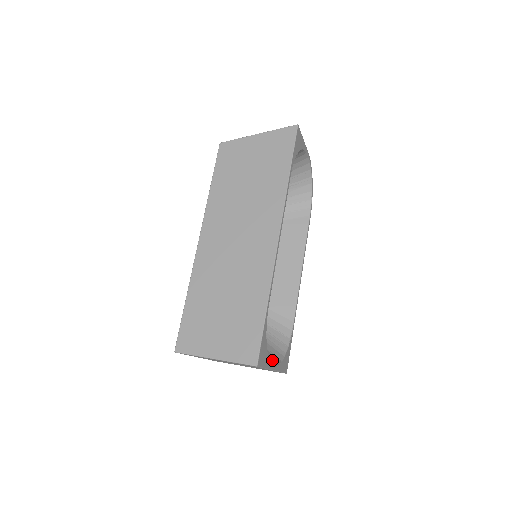
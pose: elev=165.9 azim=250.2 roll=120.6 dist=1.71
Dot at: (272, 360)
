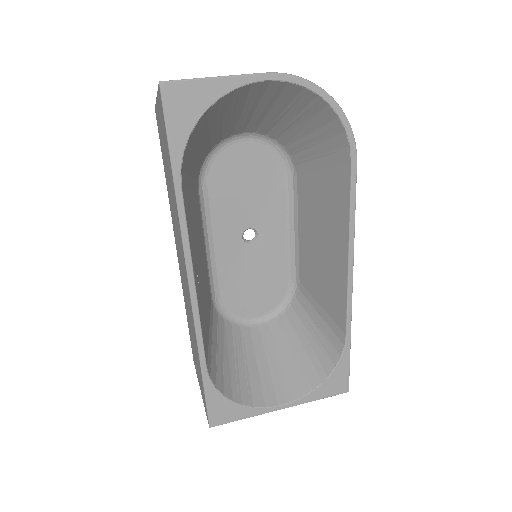
Dot at: (293, 390)
